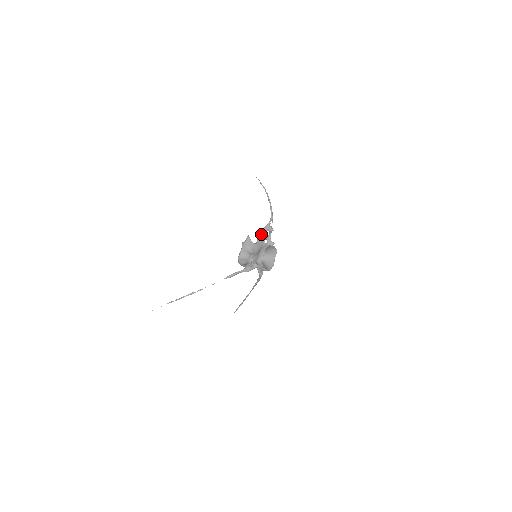
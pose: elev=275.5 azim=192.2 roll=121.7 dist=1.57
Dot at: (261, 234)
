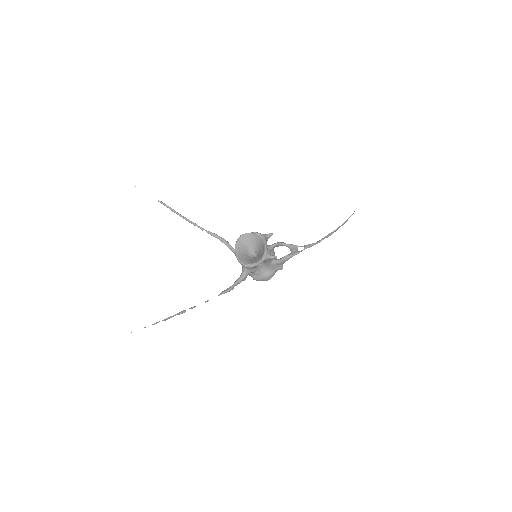
Dot at: occluded
